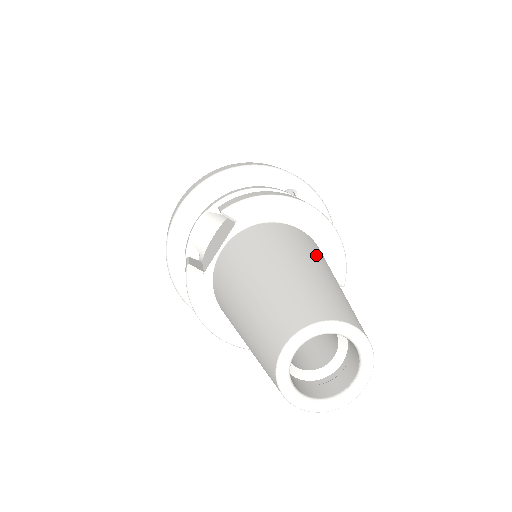
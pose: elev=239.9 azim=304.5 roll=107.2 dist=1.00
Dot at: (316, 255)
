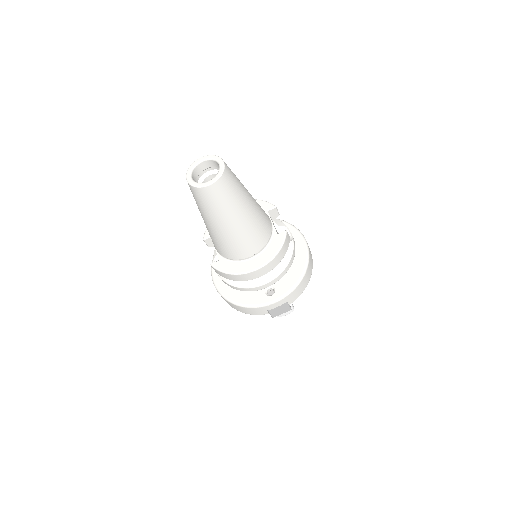
Dot at: occluded
